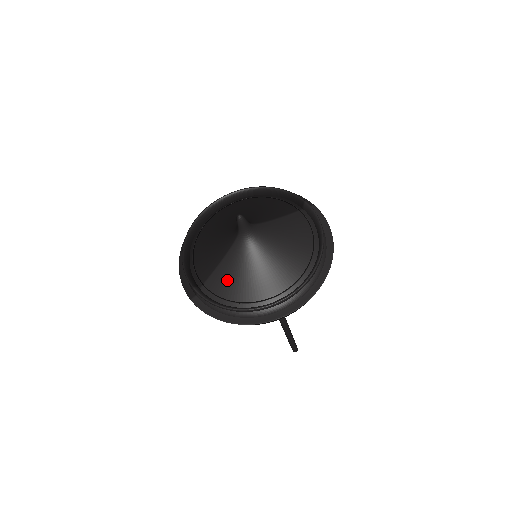
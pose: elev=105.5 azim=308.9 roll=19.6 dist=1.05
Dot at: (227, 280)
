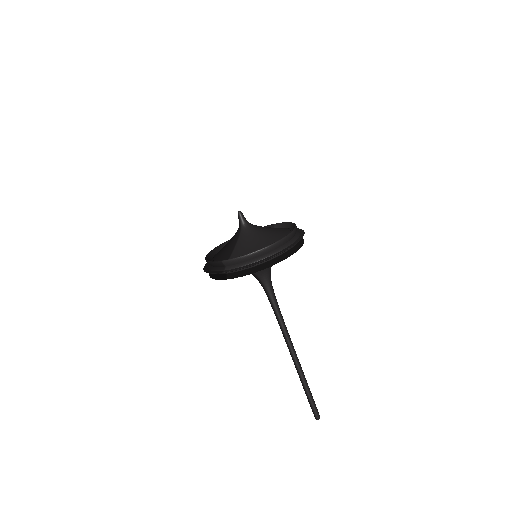
Dot at: (243, 249)
